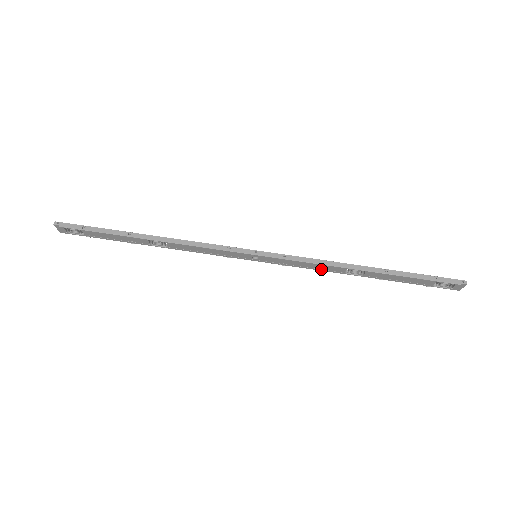
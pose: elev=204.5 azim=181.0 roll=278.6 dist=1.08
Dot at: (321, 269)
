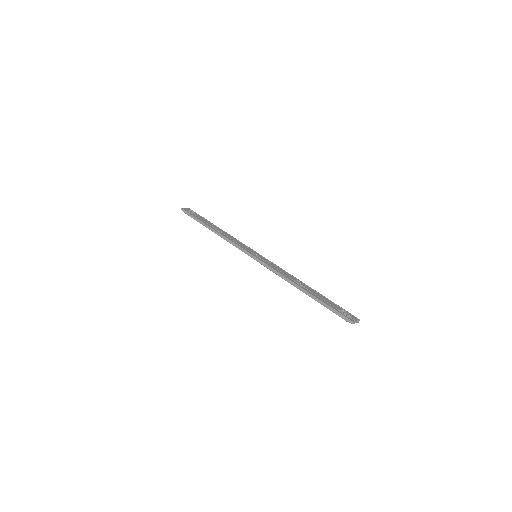
Dot at: occluded
